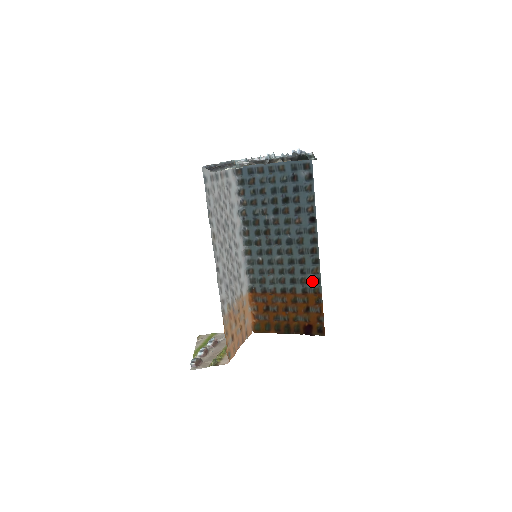
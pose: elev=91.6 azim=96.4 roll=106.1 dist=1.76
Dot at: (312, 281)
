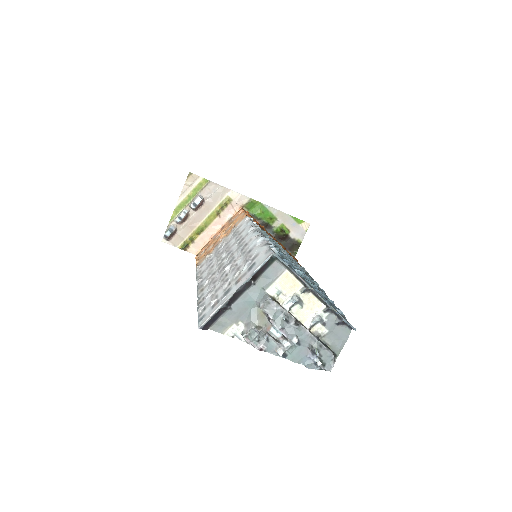
Dot at: occluded
